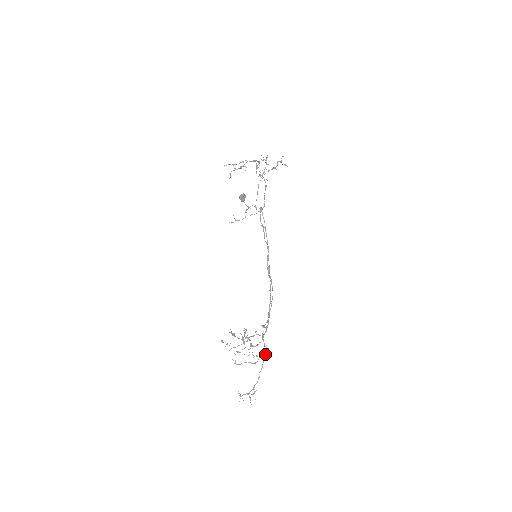
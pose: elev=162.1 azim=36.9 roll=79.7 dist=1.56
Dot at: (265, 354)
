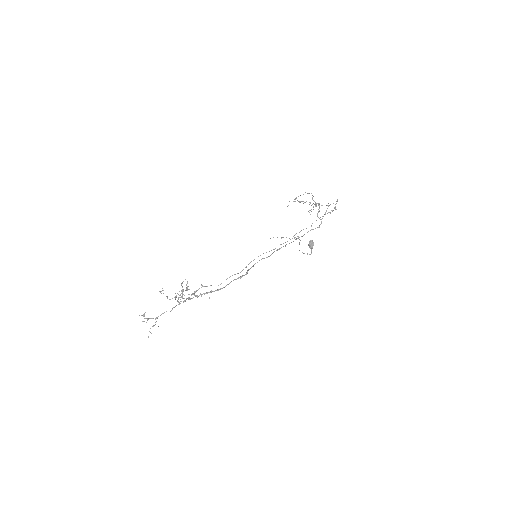
Dot at: (183, 302)
